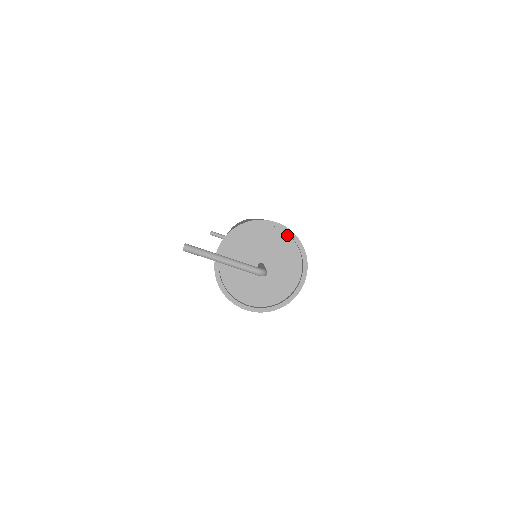
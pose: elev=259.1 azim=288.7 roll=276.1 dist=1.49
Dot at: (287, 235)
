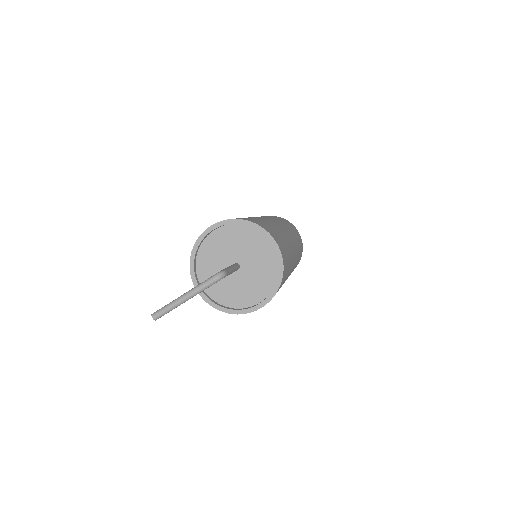
Dot at: (229, 226)
